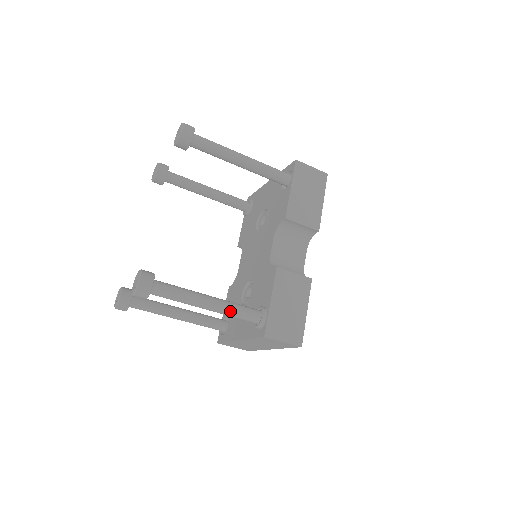
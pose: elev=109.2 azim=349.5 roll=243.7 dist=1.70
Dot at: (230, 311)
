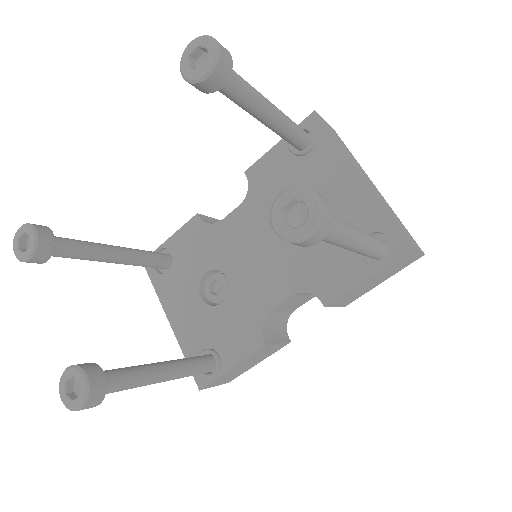
Dot at: occluded
